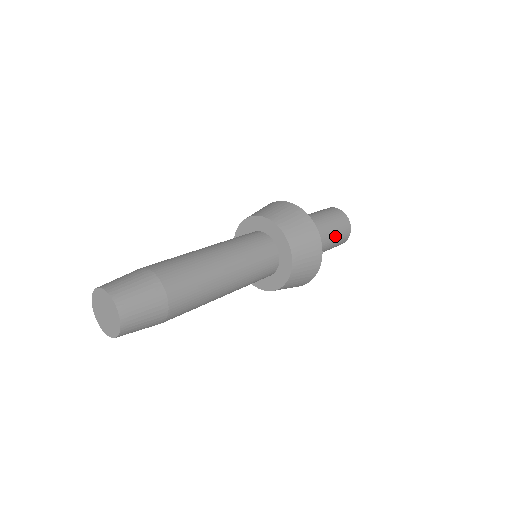
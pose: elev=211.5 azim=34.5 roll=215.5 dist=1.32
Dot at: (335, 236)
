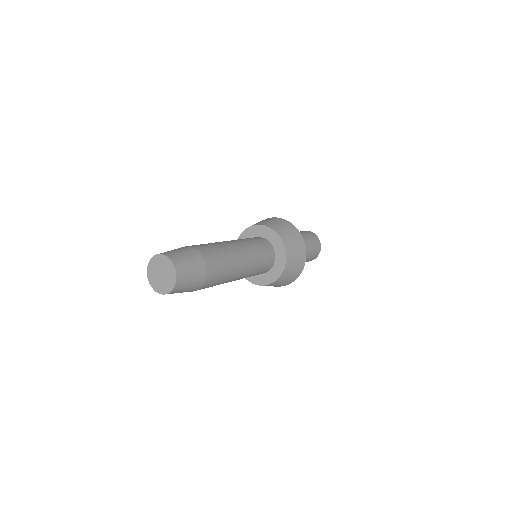
Dot at: (310, 252)
